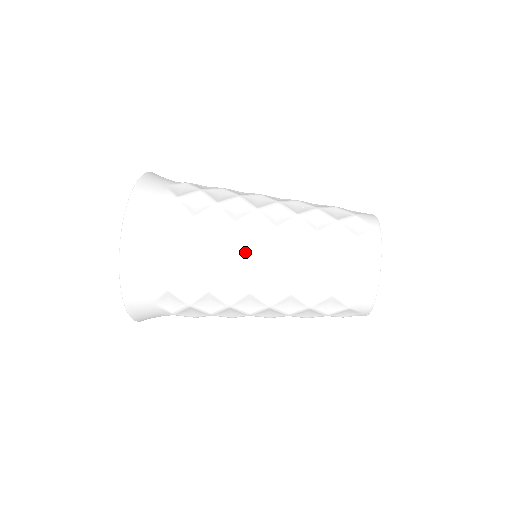
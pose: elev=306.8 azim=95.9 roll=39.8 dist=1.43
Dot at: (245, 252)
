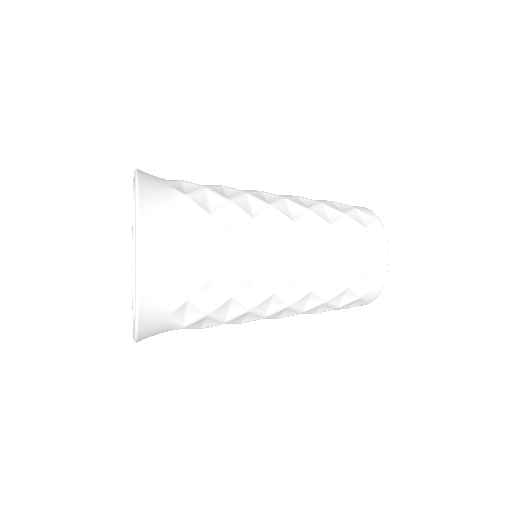
Dot at: occluded
